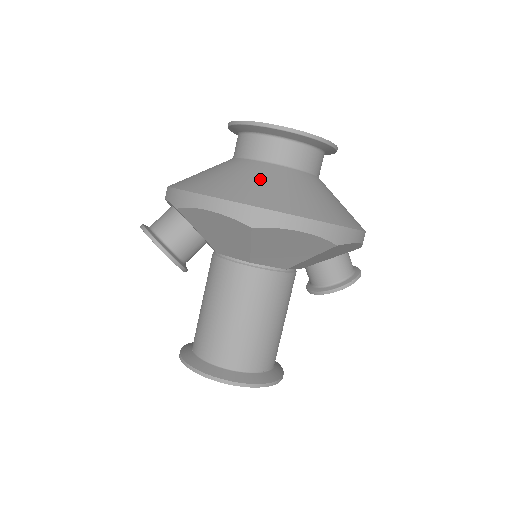
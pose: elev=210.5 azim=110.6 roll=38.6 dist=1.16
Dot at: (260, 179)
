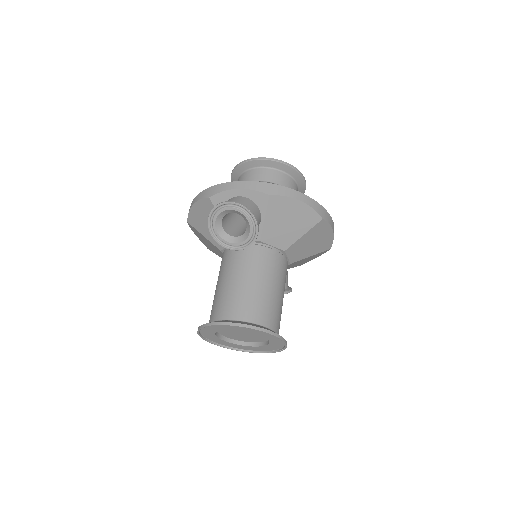
Dot at: occluded
